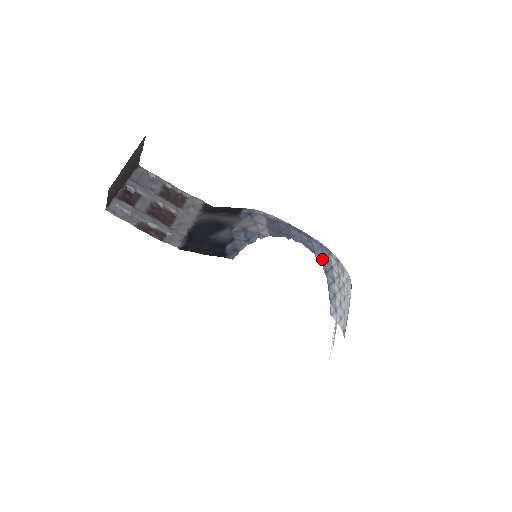
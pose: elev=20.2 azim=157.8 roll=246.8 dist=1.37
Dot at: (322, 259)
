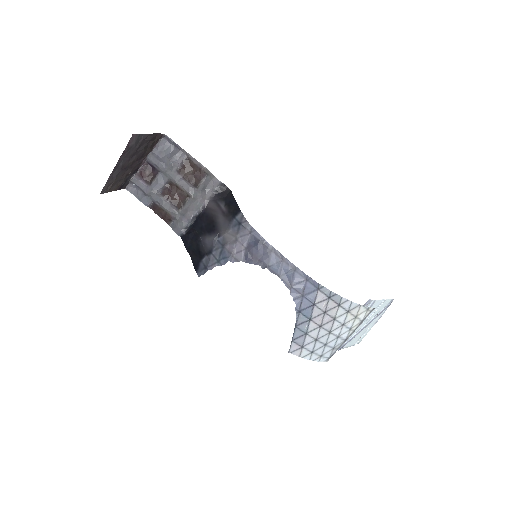
Dot at: (300, 296)
